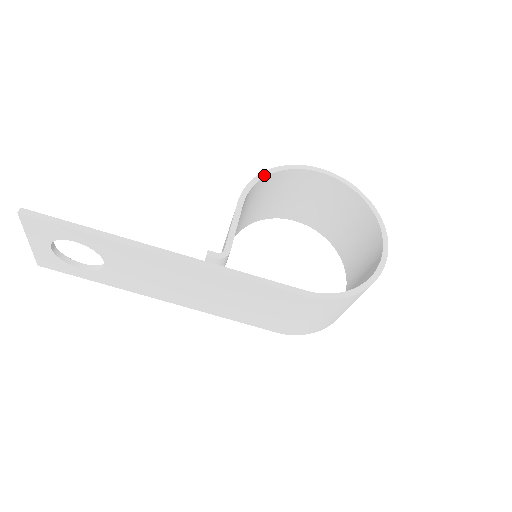
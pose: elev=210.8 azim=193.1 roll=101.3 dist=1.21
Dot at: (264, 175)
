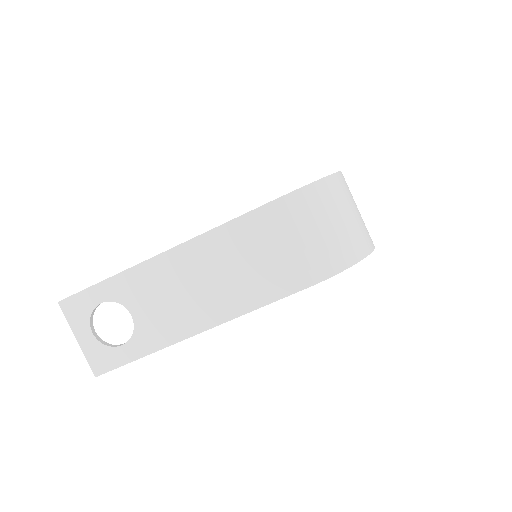
Dot at: occluded
